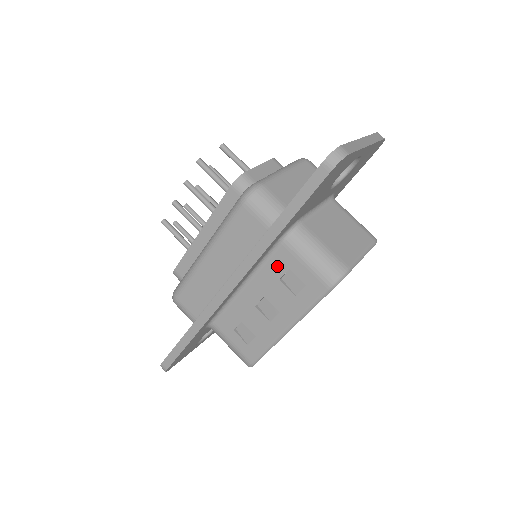
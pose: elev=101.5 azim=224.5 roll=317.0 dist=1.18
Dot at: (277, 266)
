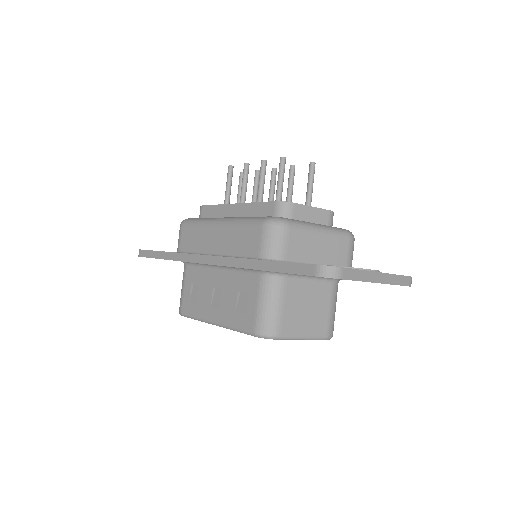
Dot at: (244, 283)
